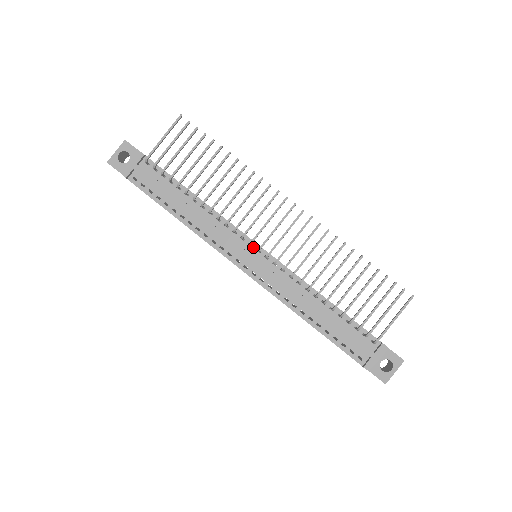
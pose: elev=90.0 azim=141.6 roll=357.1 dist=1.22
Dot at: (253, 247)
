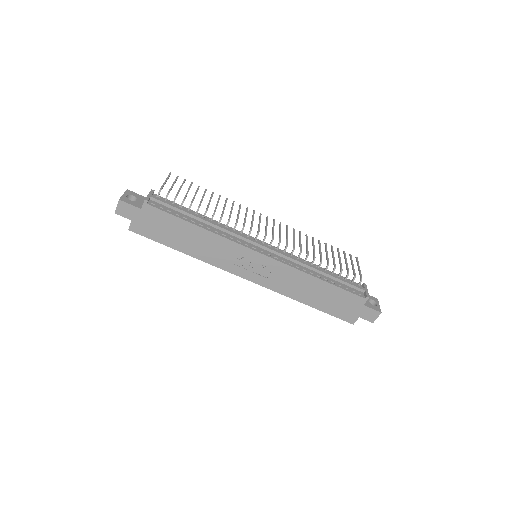
Dot at: occluded
